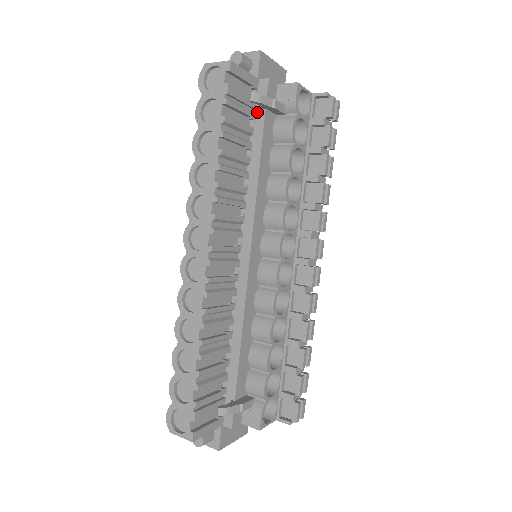
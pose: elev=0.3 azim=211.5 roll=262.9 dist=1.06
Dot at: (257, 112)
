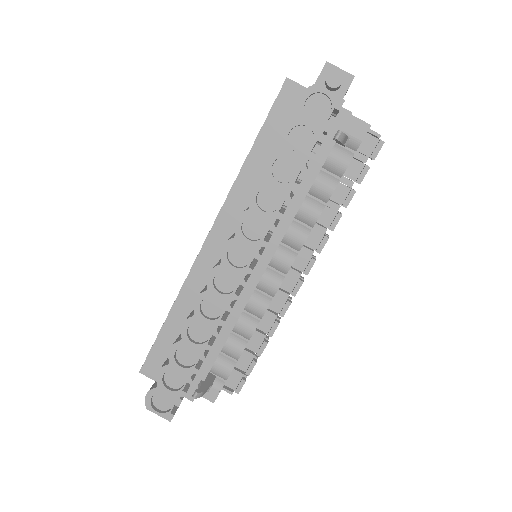
Dot at: (326, 139)
